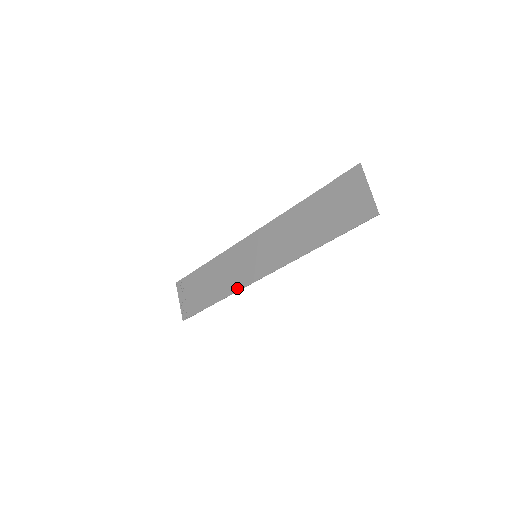
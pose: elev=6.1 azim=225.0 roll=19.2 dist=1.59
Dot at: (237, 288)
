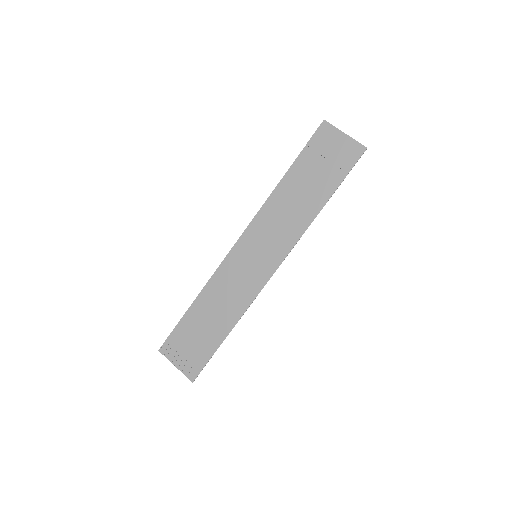
Dot at: (250, 300)
